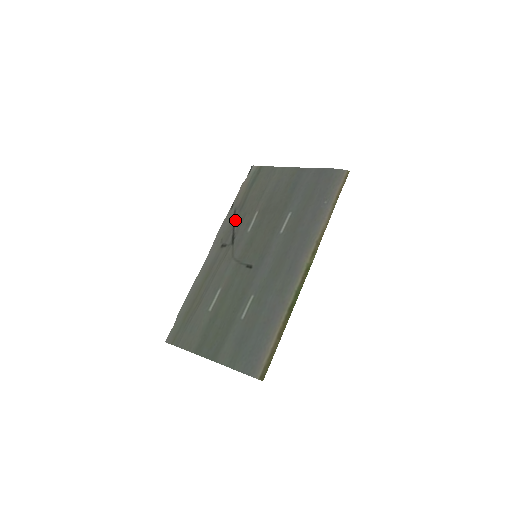
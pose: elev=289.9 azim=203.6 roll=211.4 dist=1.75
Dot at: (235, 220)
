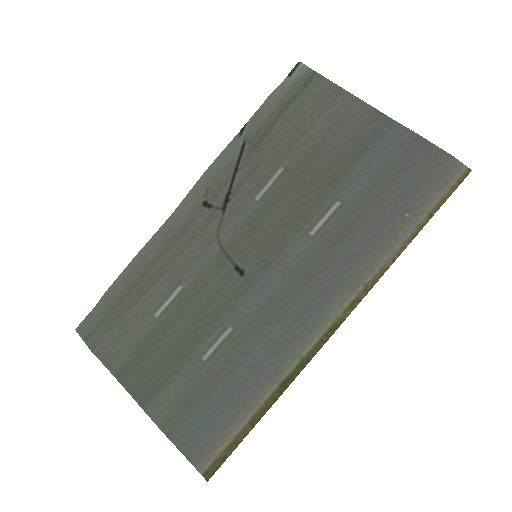
Dot at: (239, 164)
